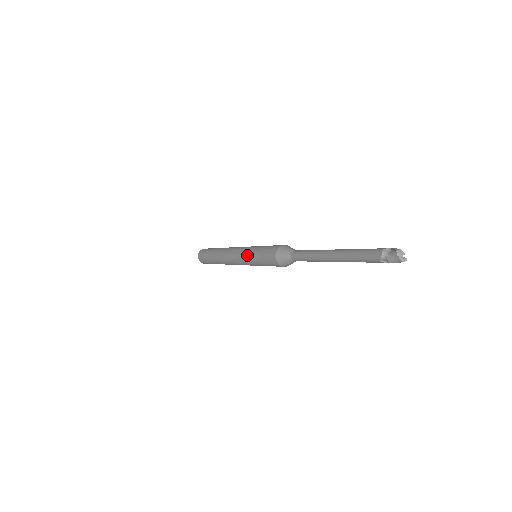
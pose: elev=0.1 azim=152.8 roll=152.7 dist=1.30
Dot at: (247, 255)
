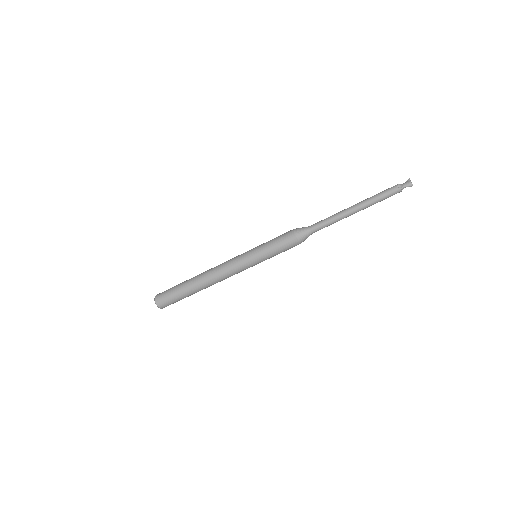
Dot at: (252, 249)
